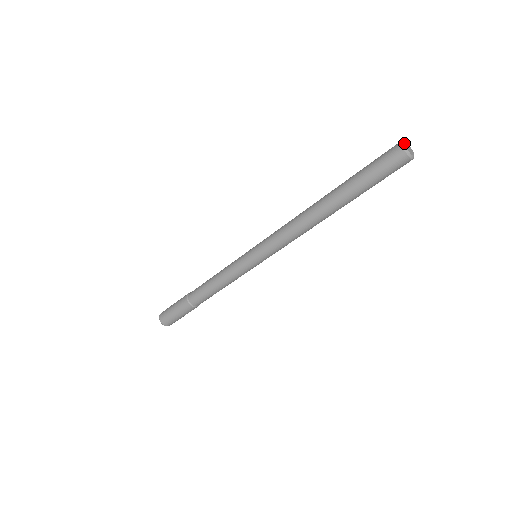
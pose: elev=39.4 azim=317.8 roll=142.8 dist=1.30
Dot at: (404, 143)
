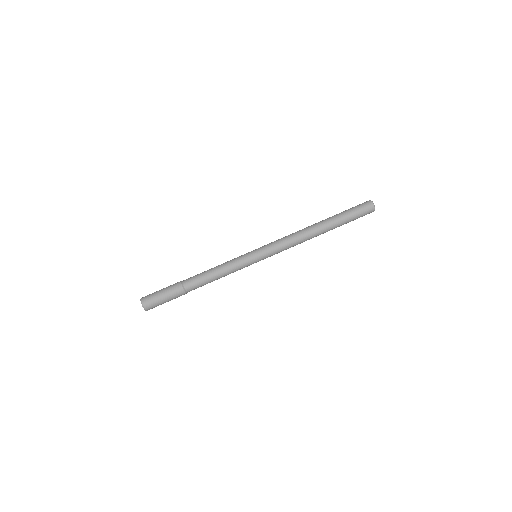
Dot at: occluded
